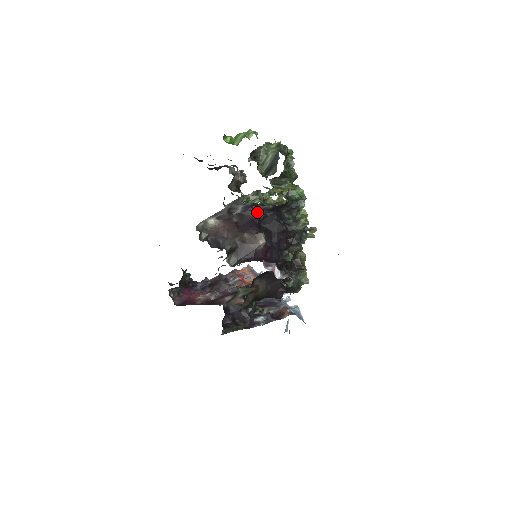
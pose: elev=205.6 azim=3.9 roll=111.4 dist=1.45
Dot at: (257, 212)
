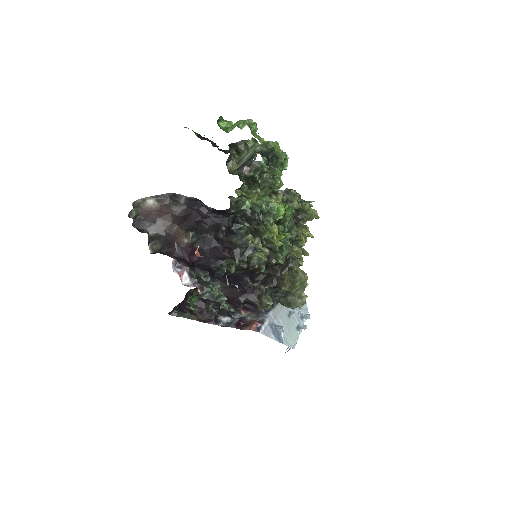
Dot at: (199, 209)
